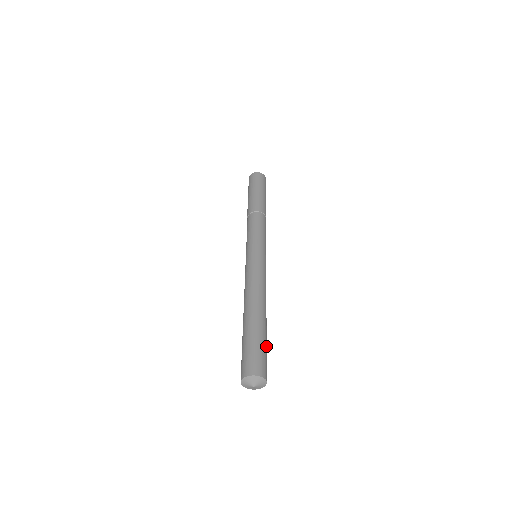
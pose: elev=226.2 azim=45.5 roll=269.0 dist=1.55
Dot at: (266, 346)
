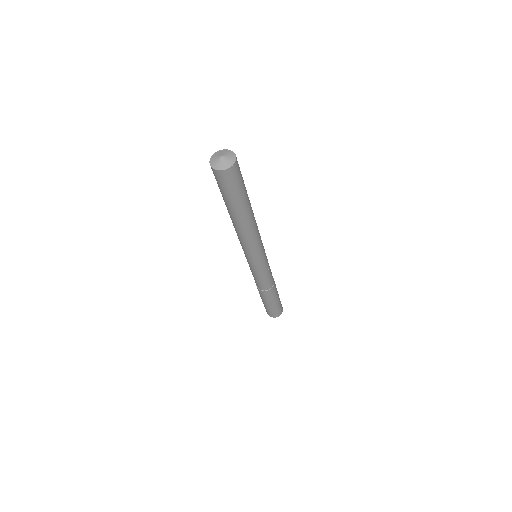
Dot at: (244, 189)
